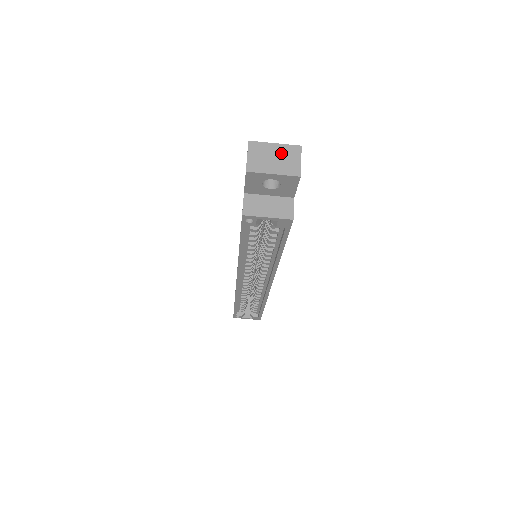
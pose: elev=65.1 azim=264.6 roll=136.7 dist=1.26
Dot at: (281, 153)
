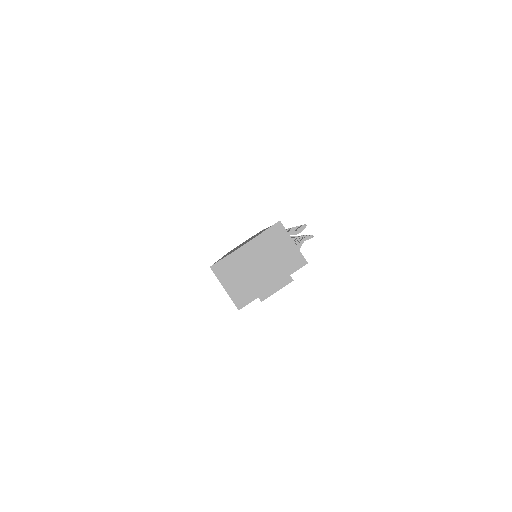
Dot at: (272, 269)
